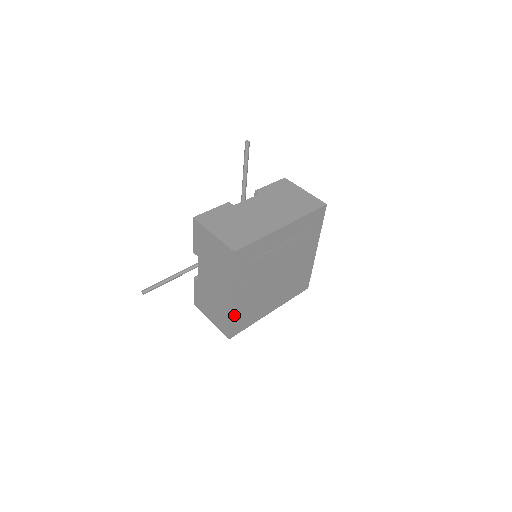
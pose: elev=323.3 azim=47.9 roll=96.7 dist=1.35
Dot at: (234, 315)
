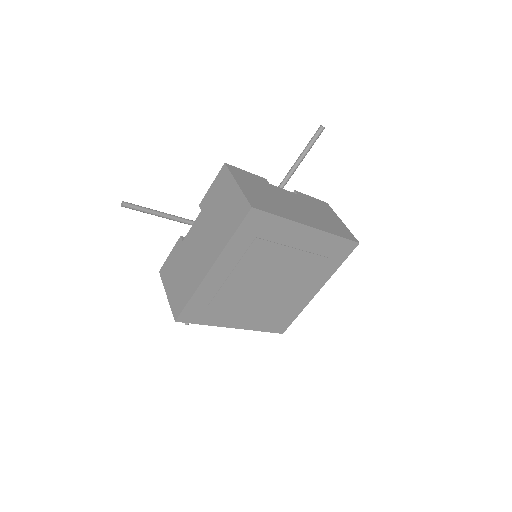
Dot at: (200, 293)
